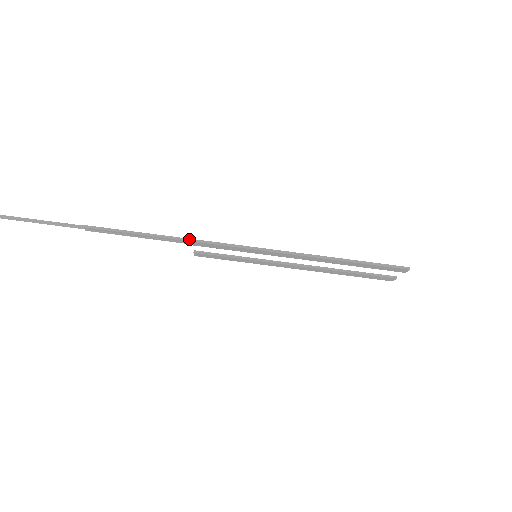
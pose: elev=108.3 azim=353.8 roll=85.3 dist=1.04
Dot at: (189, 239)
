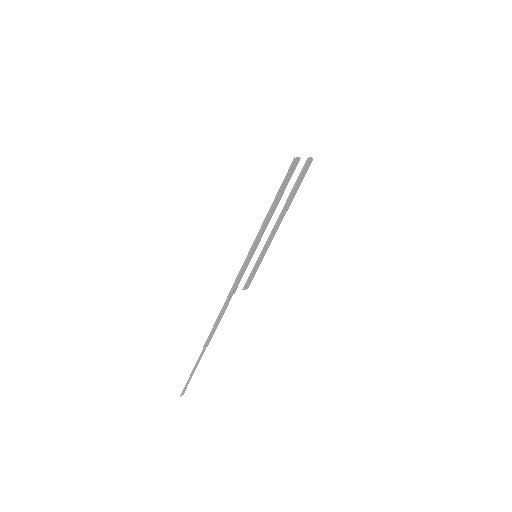
Dot at: (228, 296)
